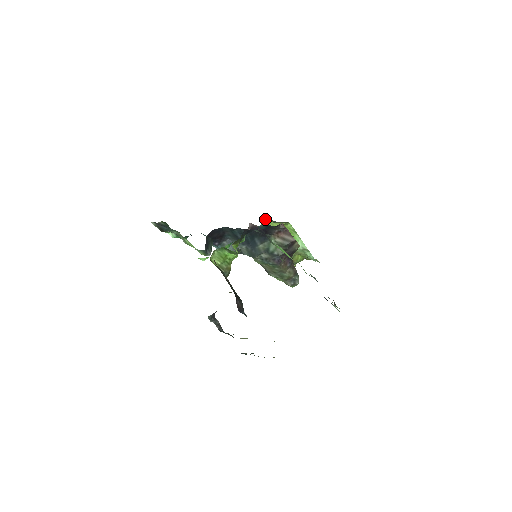
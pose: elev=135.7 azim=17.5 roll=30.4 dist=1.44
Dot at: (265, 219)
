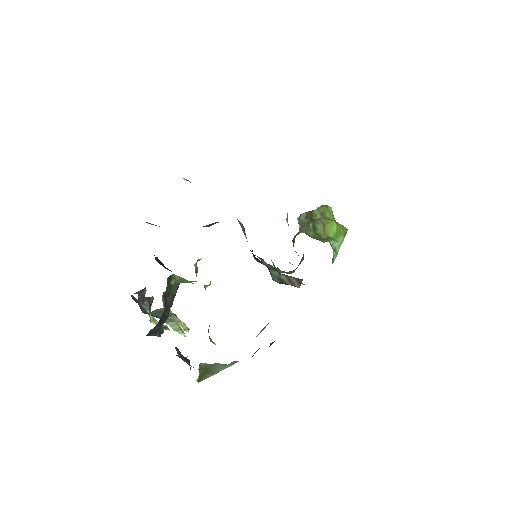
Dot at: (329, 206)
